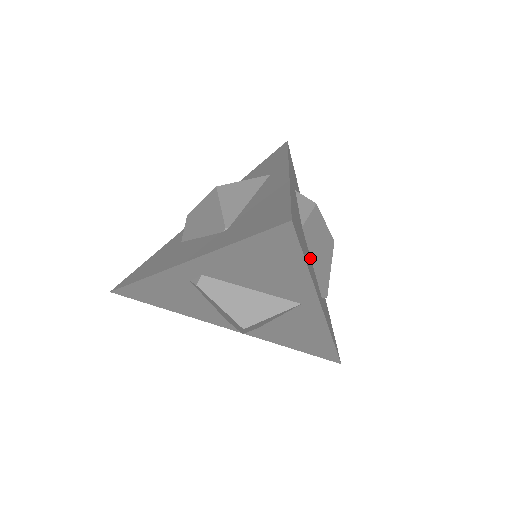
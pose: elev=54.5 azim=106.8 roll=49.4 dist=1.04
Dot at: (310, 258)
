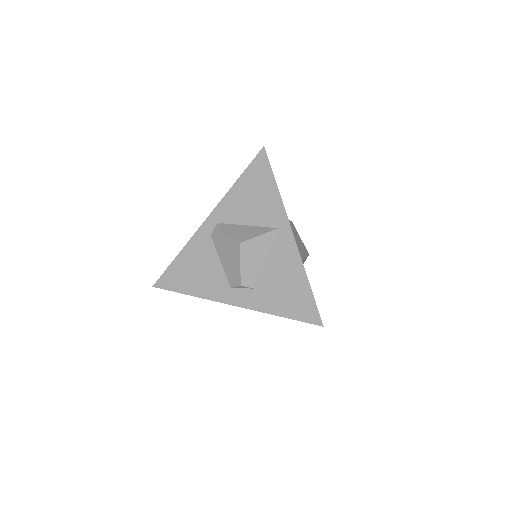
Dot at: occluded
